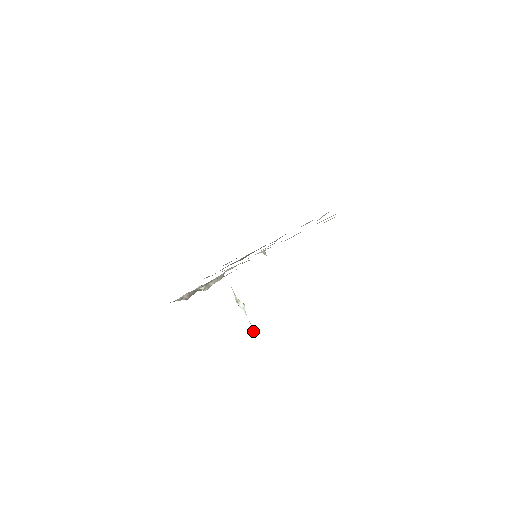
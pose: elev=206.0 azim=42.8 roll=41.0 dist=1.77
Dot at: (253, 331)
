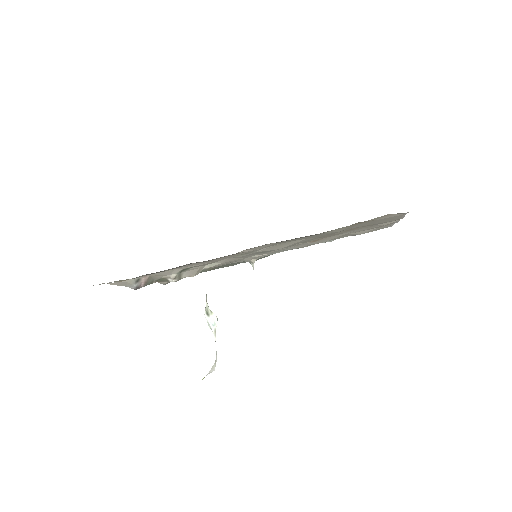
Dot at: (215, 363)
